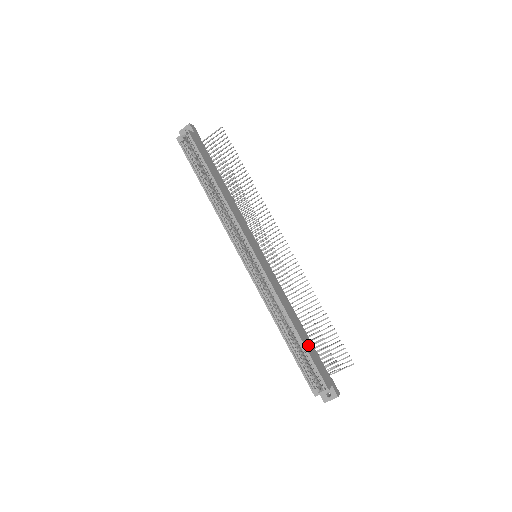
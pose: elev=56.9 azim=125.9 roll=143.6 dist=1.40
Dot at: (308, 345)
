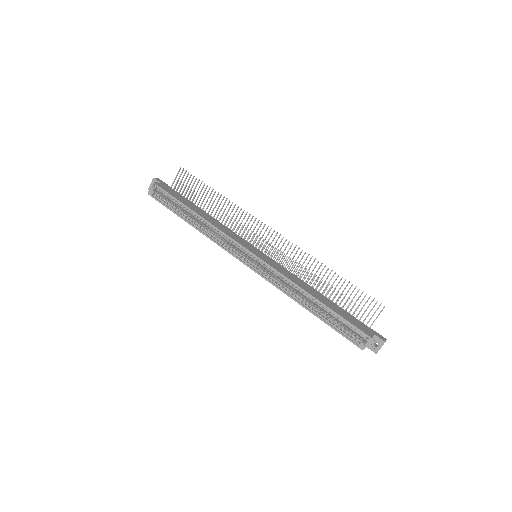
Dot at: (335, 309)
